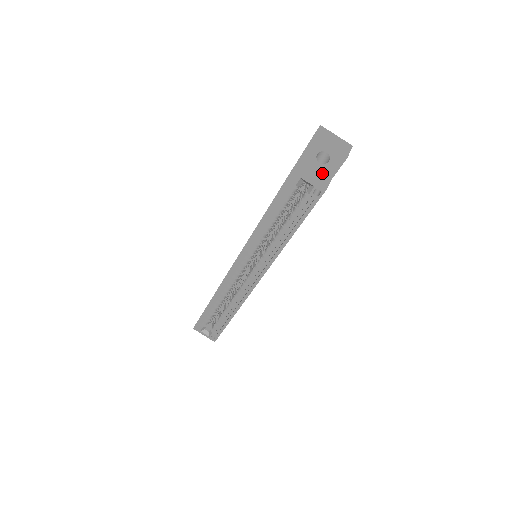
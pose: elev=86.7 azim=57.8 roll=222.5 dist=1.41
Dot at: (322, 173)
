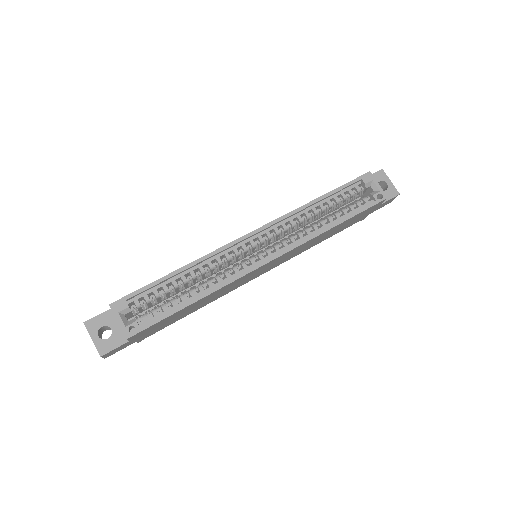
Dot at: occluded
